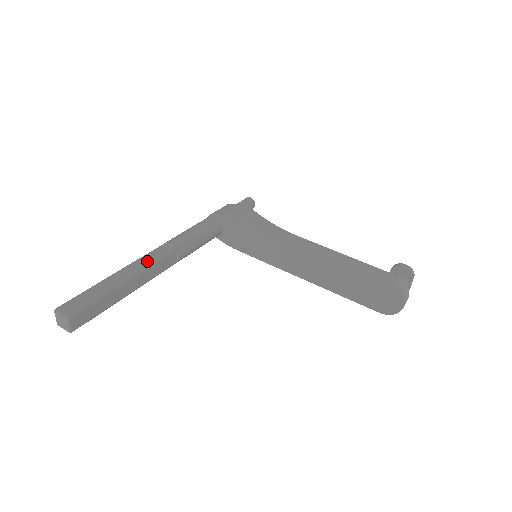
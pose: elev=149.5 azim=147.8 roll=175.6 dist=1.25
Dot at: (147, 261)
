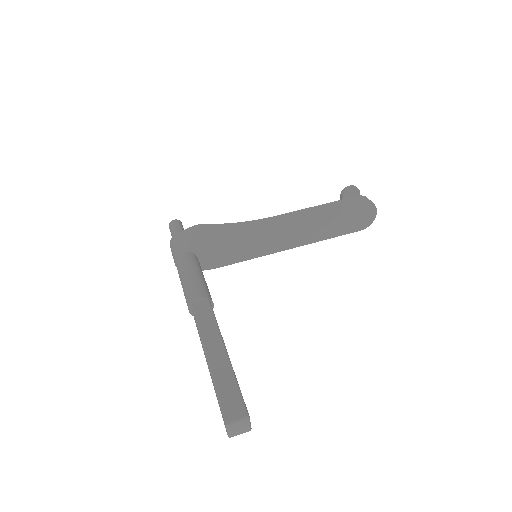
Dot at: (209, 325)
